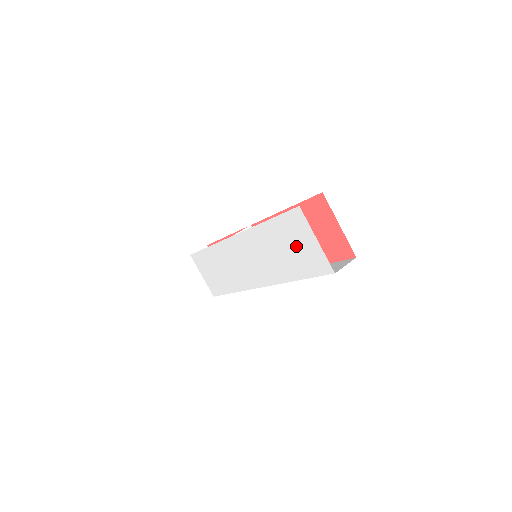
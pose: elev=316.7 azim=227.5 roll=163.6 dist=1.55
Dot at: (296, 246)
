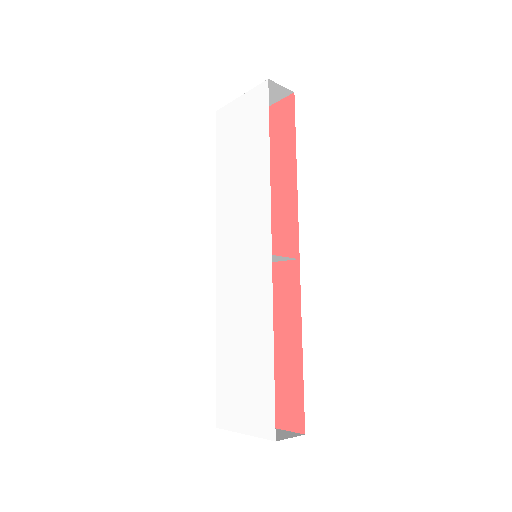
Dot at: (240, 133)
